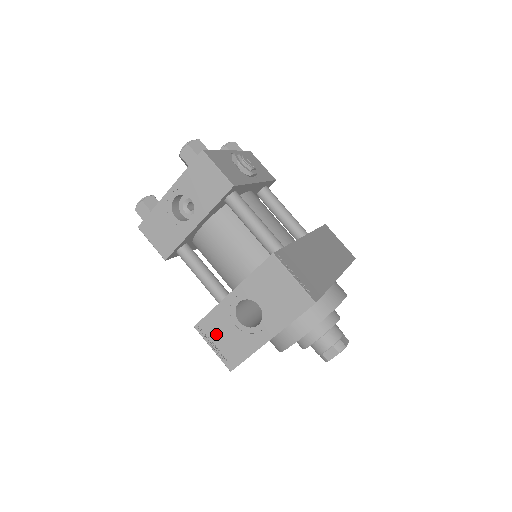
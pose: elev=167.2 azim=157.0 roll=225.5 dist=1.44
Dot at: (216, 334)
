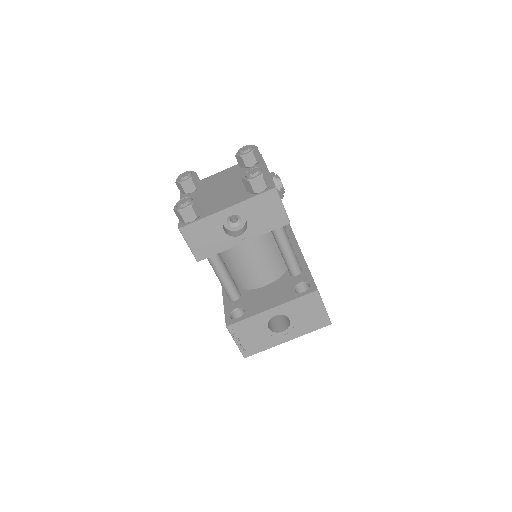
Dot at: (244, 334)
